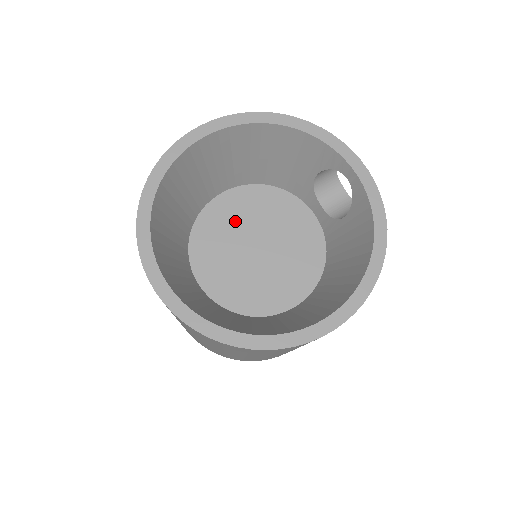
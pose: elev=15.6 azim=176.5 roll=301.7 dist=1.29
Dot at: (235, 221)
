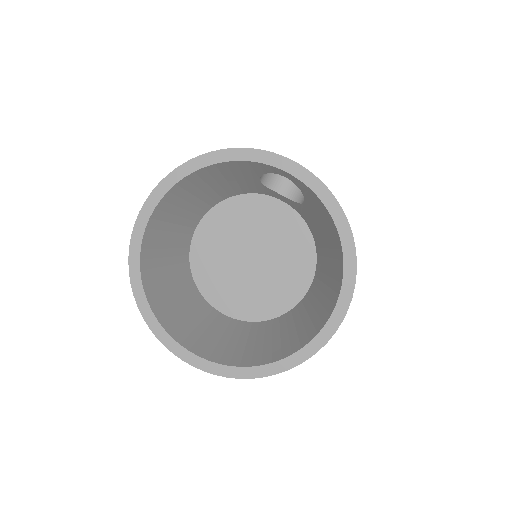
Dot at: (220, 247)
